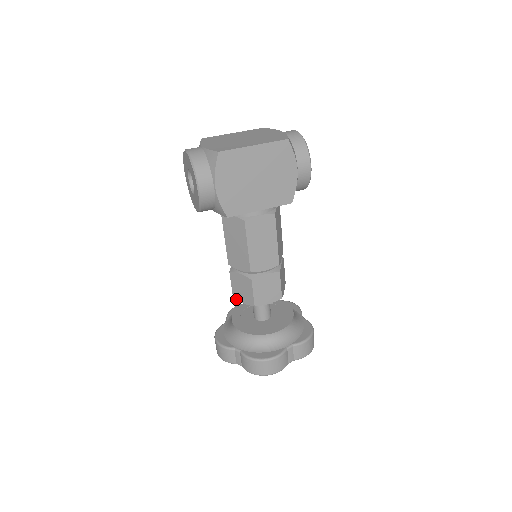
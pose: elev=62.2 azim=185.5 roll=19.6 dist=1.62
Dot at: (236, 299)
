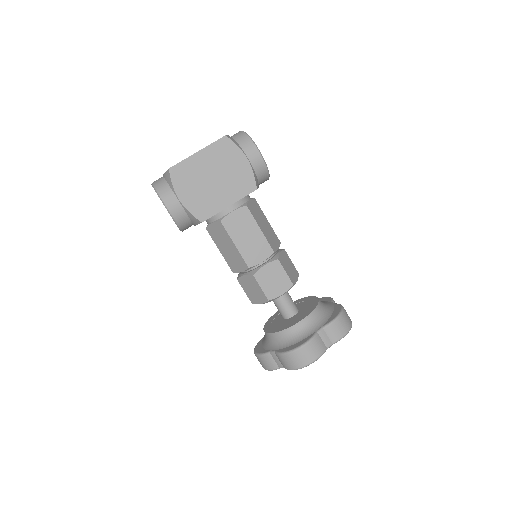
Dot at: occluded
